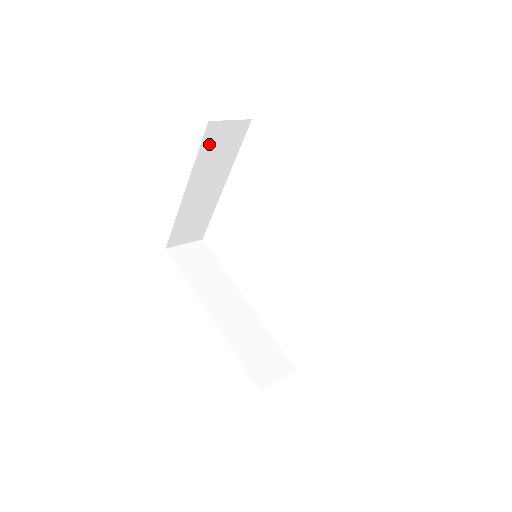
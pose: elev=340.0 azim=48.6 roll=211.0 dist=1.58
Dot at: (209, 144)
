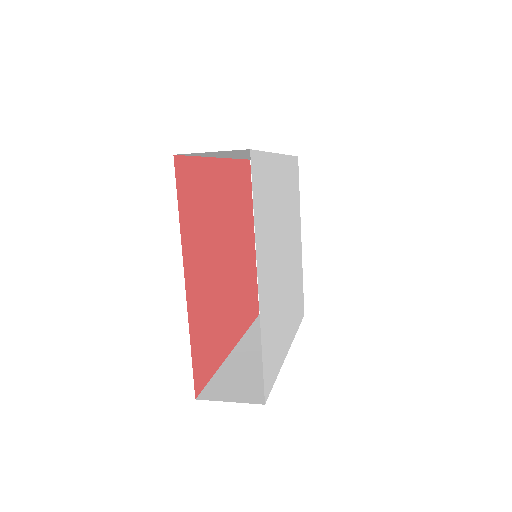
Dot at: occluded
